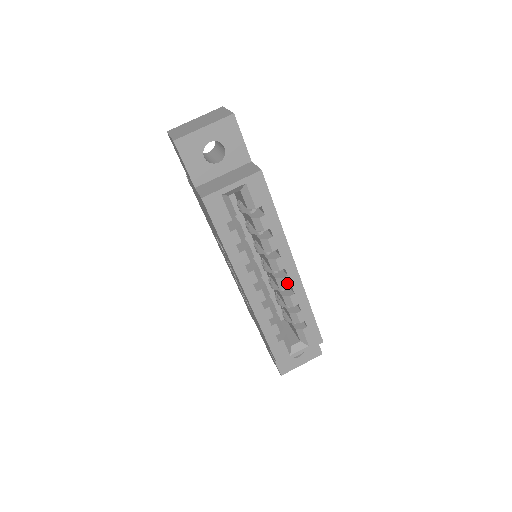
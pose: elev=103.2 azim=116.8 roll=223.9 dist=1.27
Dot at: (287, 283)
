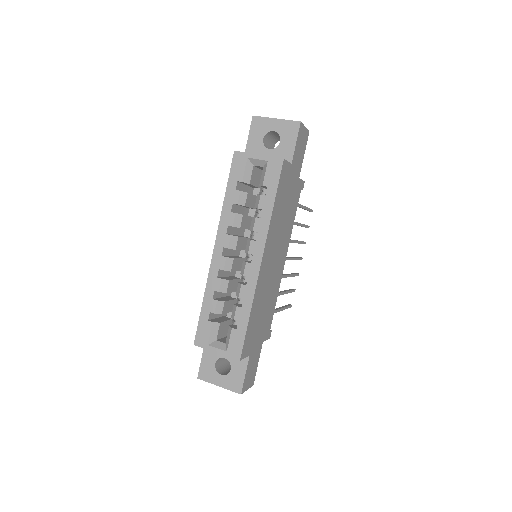
Dot at: (247, 270)
